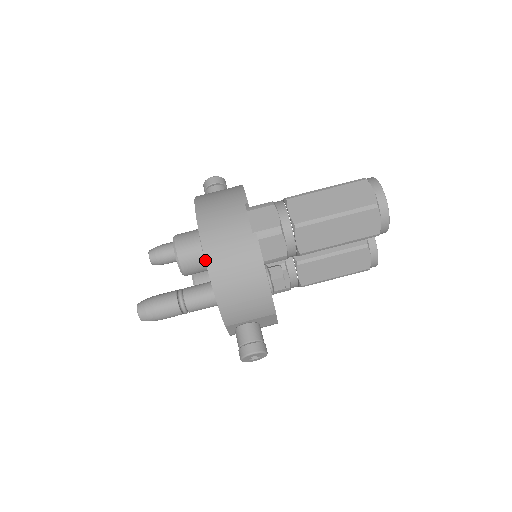
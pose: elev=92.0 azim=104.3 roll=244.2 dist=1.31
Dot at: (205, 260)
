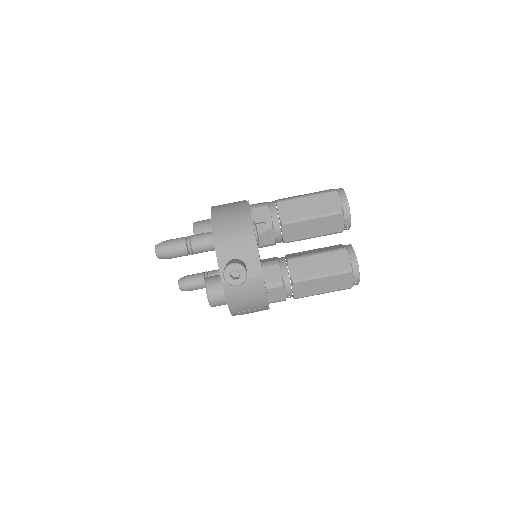
Dot at: (211, 212)
